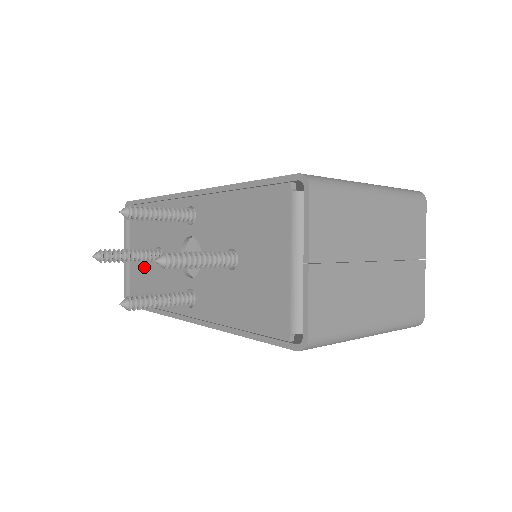
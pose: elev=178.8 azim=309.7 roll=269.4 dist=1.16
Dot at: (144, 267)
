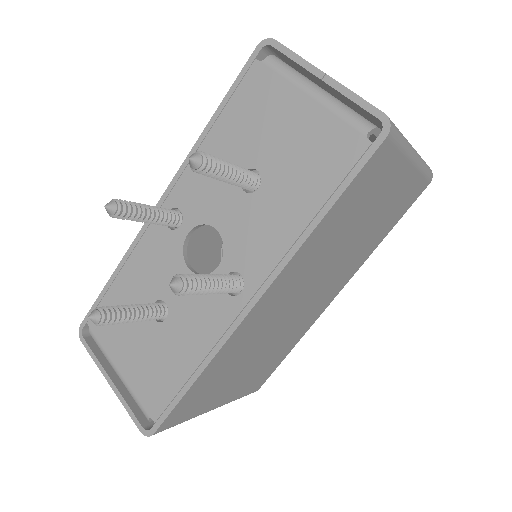
Dot at: (148, 352)
